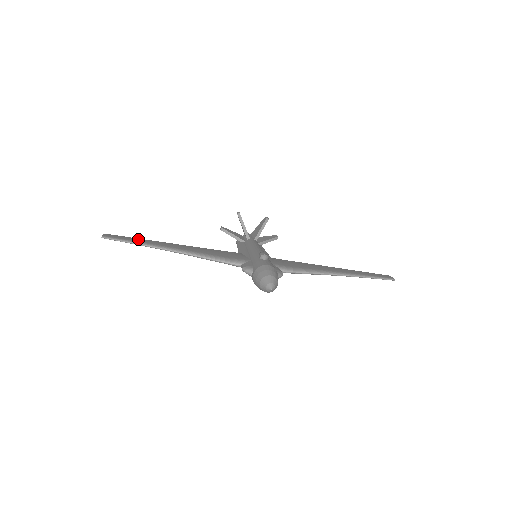
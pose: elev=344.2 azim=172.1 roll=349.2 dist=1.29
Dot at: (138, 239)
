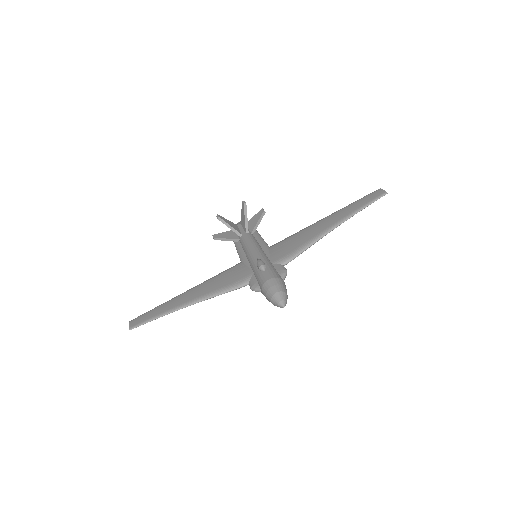
Dot at: (156, 310)
